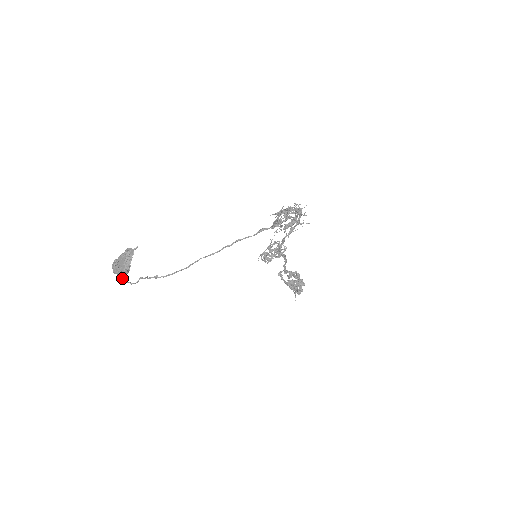
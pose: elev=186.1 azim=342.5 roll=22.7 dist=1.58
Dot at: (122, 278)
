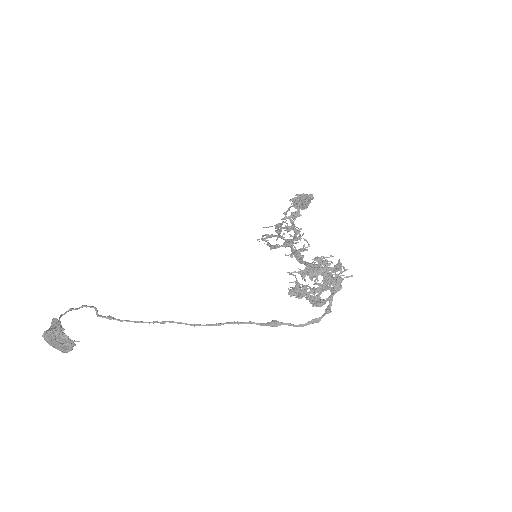
Dot at: (59, 319)
